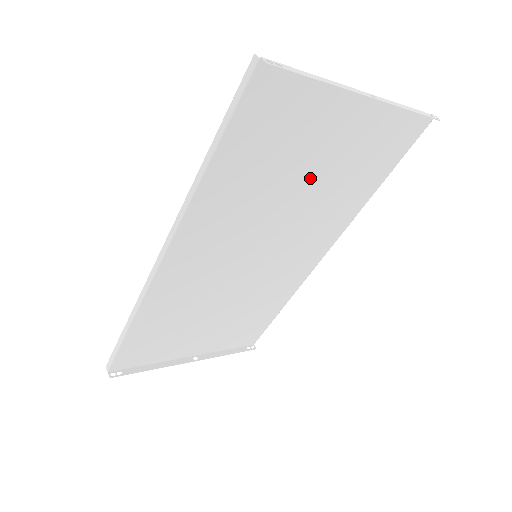
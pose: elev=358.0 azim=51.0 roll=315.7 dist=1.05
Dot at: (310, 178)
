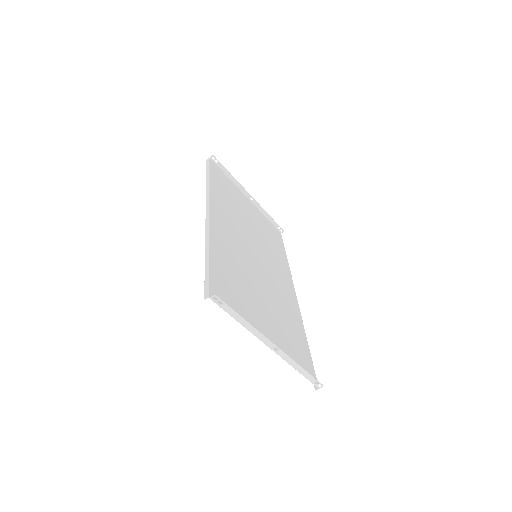
Dot at: (252, 223)
